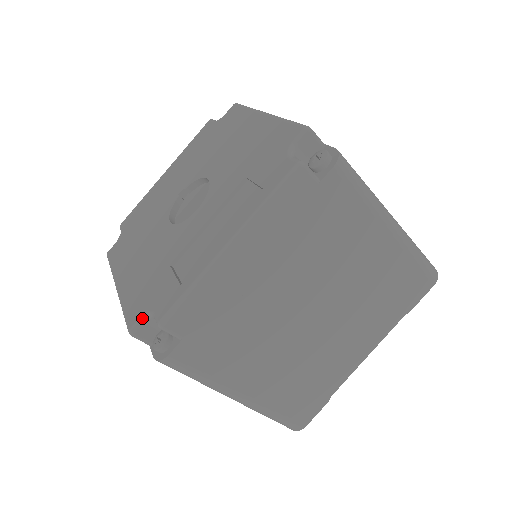
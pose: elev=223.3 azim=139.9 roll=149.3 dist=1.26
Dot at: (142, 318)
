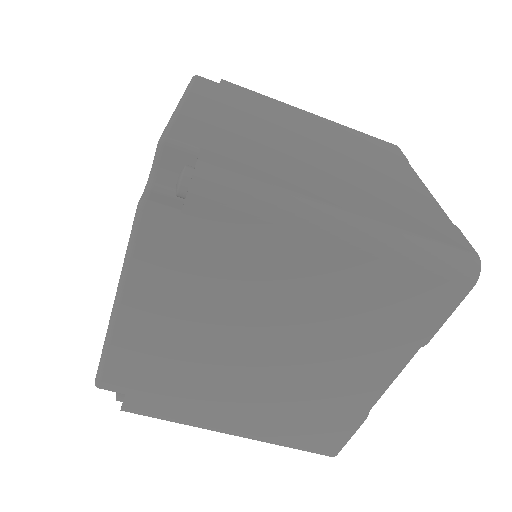
Dot at: (145, 189)
